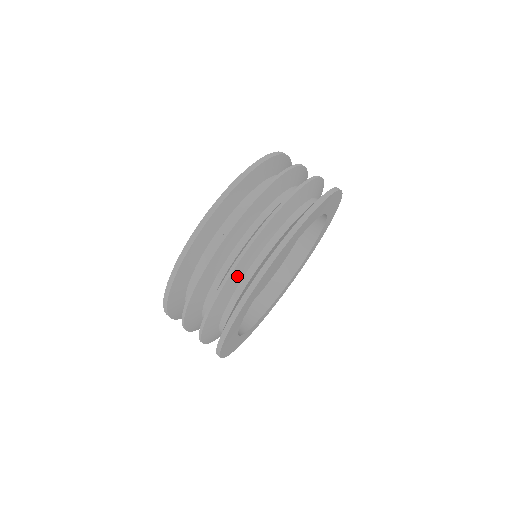
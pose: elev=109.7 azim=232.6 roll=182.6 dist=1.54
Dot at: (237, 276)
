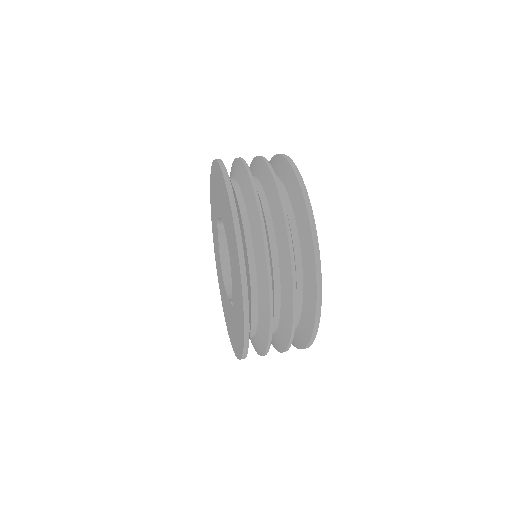
Dot at: occluded
